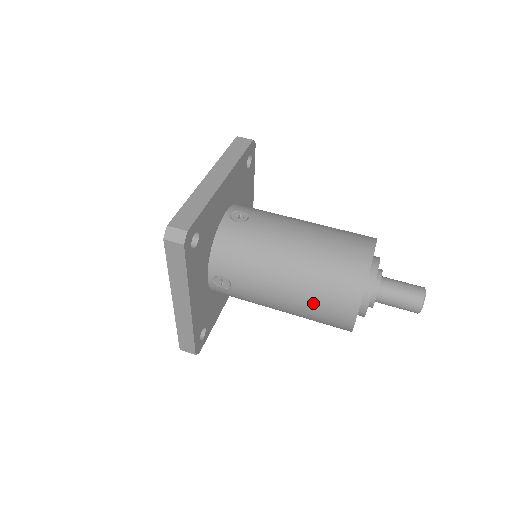
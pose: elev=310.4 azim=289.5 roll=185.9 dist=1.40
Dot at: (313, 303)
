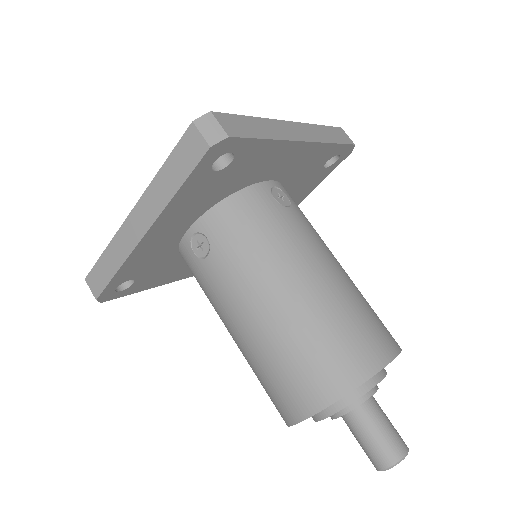
Dot at: (280, 354)
